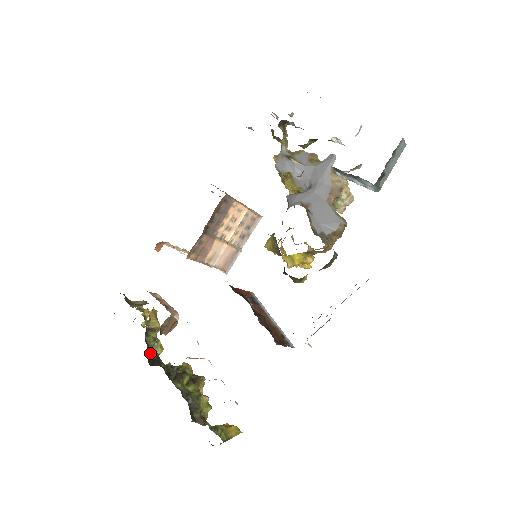
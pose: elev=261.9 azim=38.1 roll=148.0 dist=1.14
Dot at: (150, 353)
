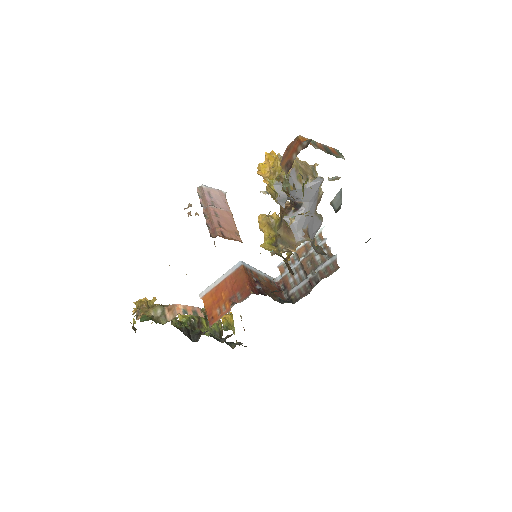
Dot at: (184, 333)
